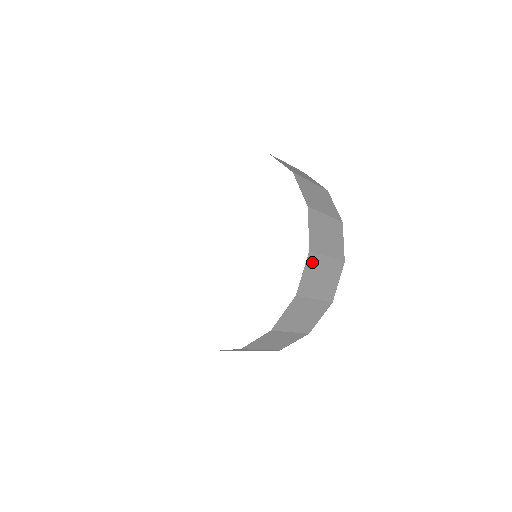
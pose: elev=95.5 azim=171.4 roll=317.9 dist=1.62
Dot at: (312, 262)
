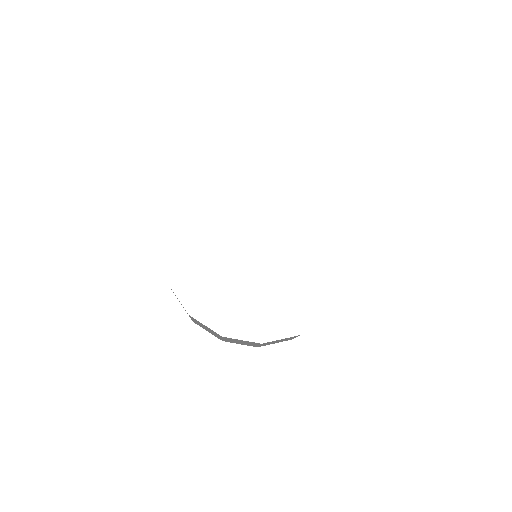
Dot at: (291, 337)
